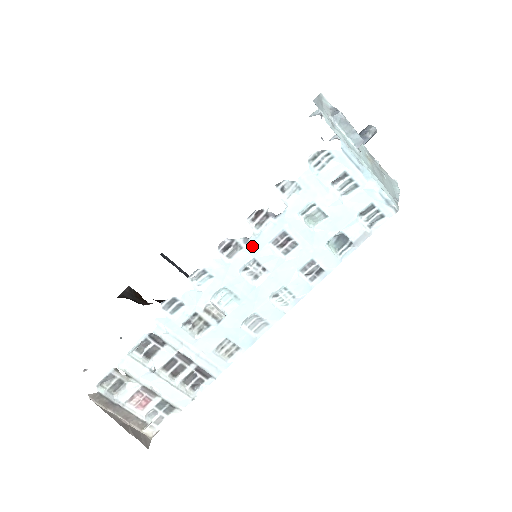
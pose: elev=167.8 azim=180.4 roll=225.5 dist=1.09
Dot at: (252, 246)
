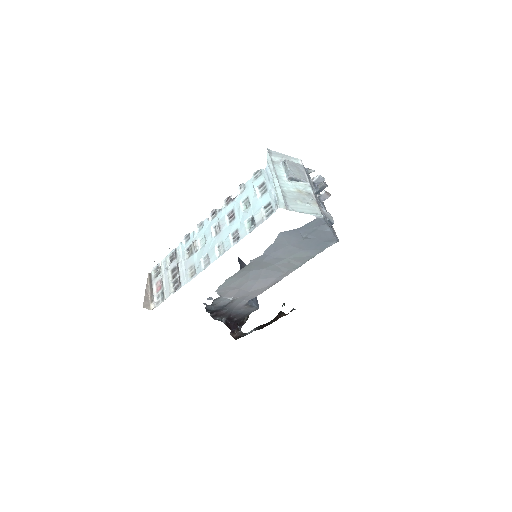
Dot at: (220, 214)
